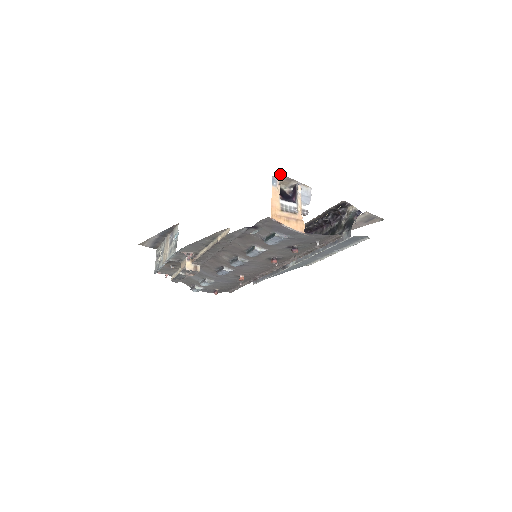
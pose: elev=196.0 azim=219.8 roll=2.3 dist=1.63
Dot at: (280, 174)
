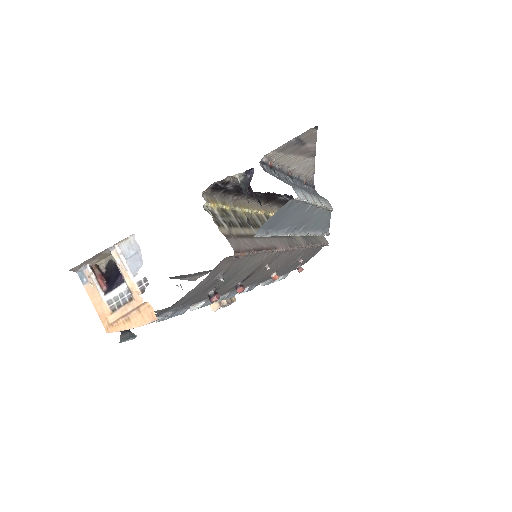
Dot at: (74, 268)
